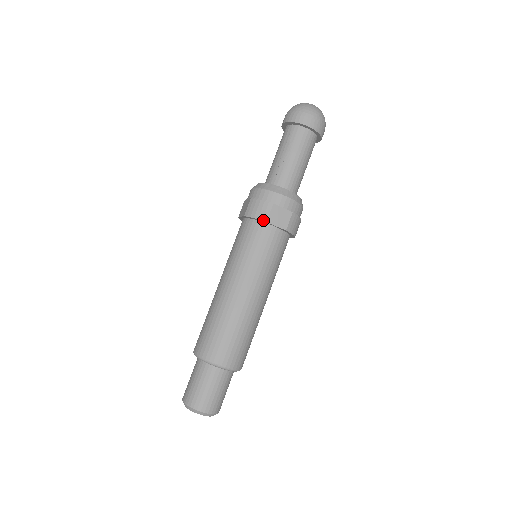
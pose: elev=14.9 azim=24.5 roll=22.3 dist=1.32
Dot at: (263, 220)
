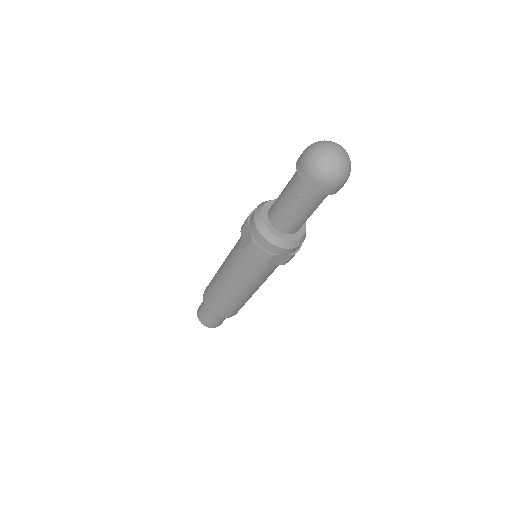
Dot at: (262, 263)
